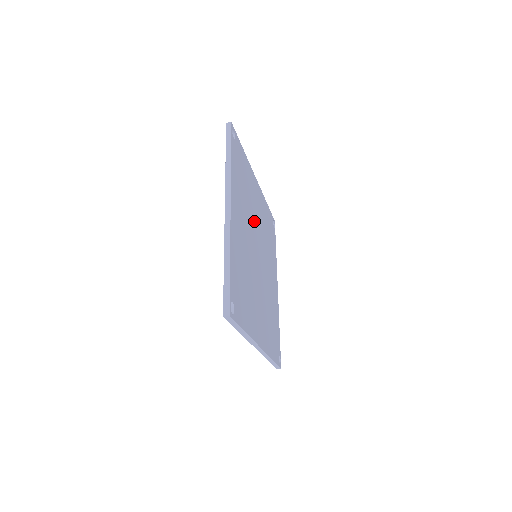
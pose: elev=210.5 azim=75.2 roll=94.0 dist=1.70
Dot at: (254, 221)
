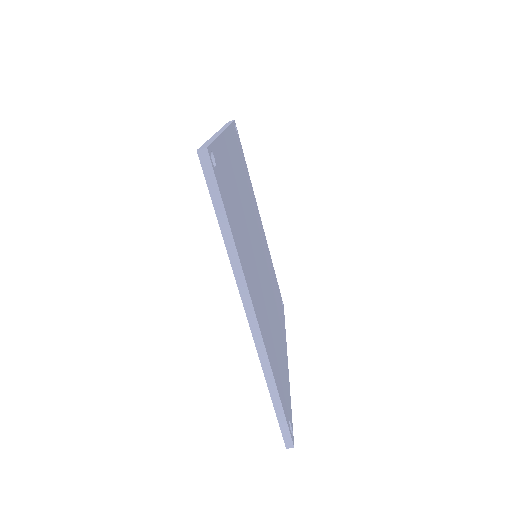
Dot at: (255, 225)
